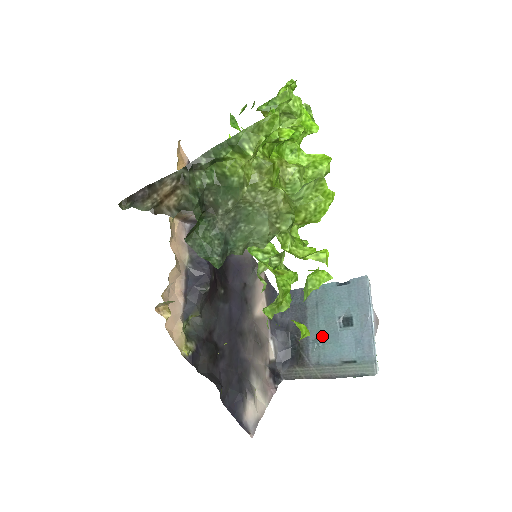
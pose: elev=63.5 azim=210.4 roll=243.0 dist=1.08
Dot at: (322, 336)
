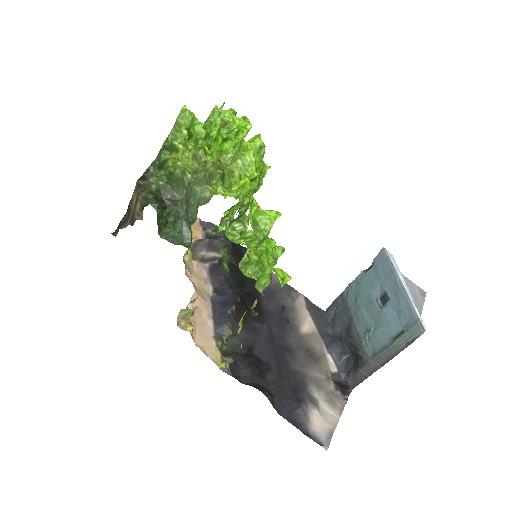
Dot at: (369, 326)
